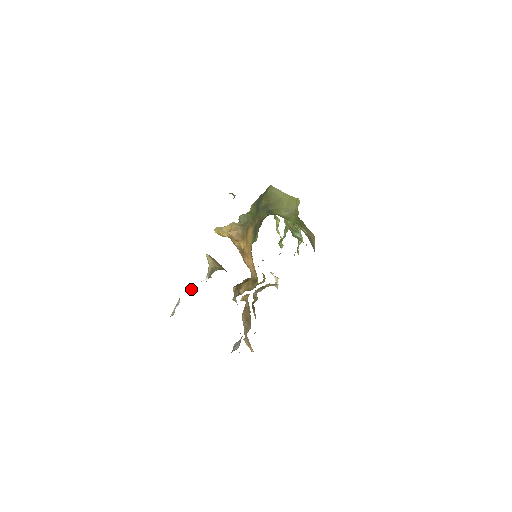
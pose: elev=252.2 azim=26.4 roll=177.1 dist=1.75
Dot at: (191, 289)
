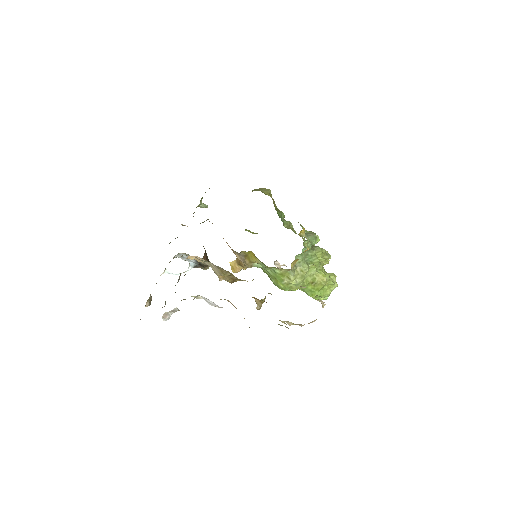
Dot at: (169, 272)
